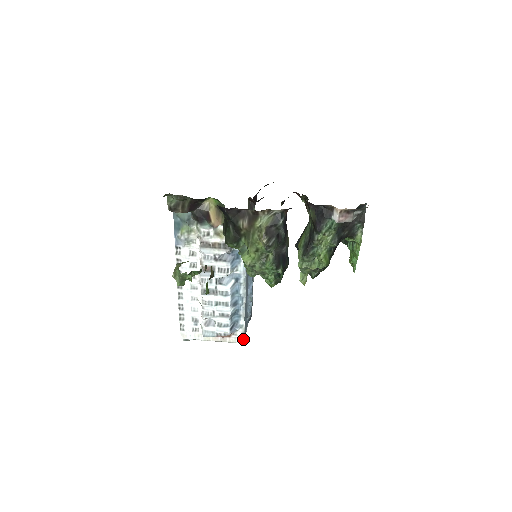
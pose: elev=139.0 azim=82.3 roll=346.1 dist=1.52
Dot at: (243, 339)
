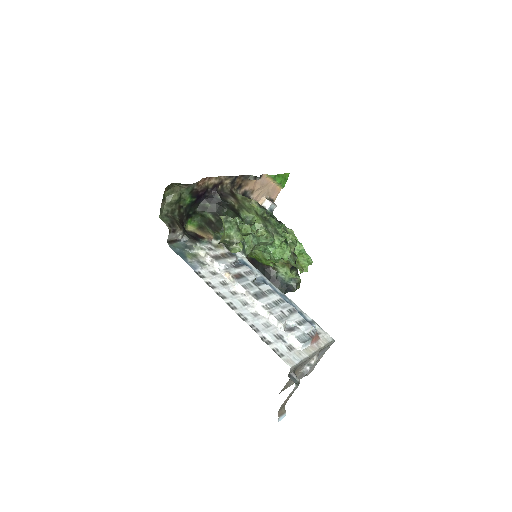
Dot at: (328, 335)
